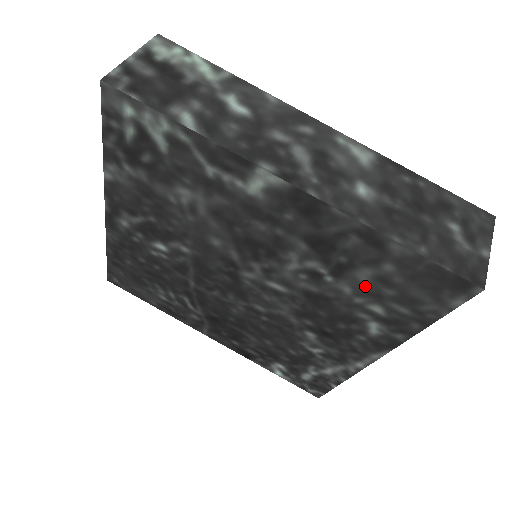
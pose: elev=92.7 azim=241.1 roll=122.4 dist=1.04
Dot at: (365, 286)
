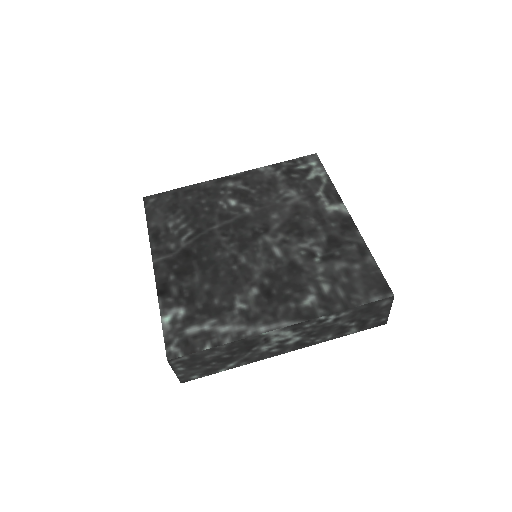
Dot at: (334, 271)
